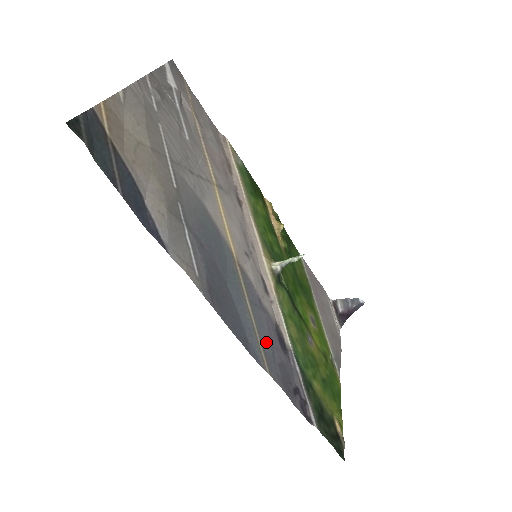
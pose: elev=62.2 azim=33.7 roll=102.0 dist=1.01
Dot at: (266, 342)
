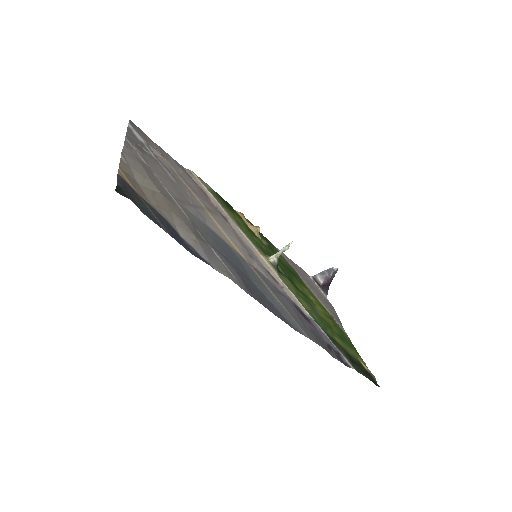
Dot at: (295, 317)
